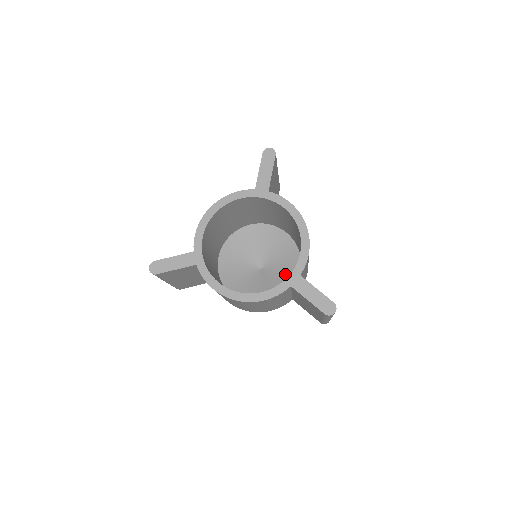
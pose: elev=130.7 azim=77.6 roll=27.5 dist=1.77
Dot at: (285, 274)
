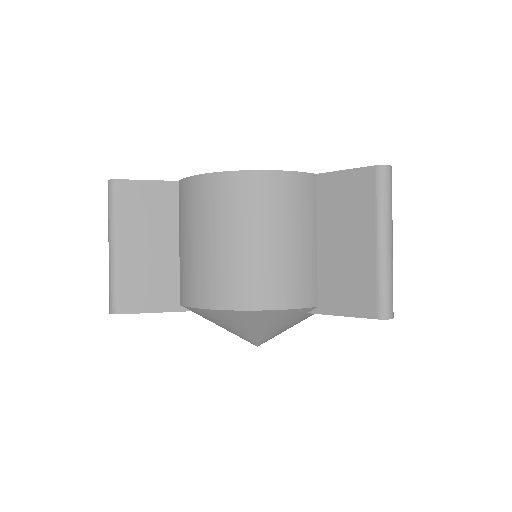
Dot at: occluded
